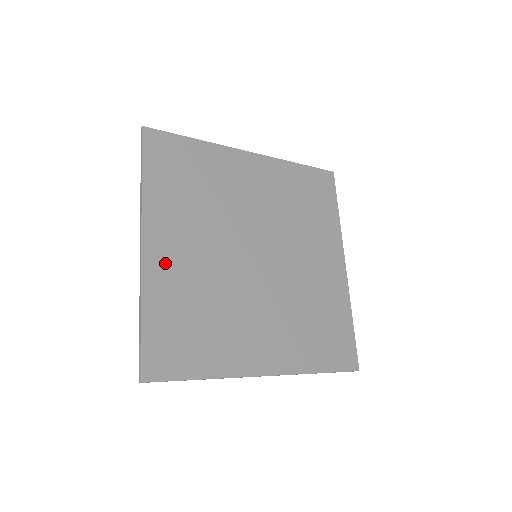
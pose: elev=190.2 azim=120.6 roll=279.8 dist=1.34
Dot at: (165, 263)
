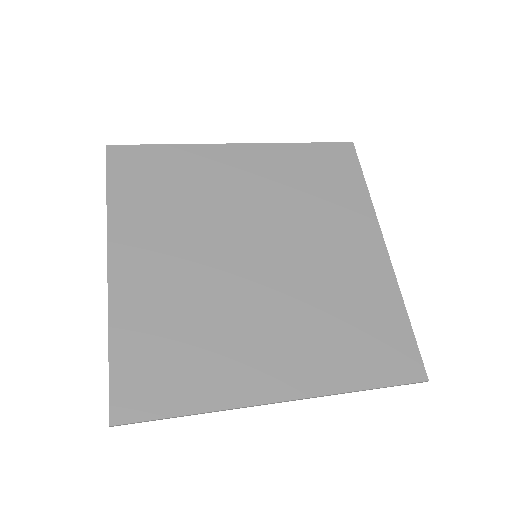
Dot at: (137, 282)
